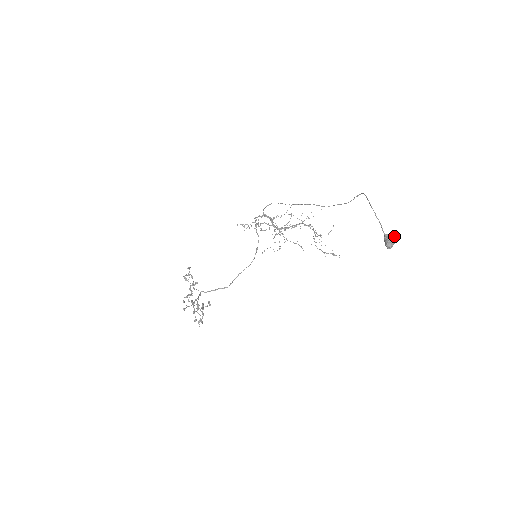
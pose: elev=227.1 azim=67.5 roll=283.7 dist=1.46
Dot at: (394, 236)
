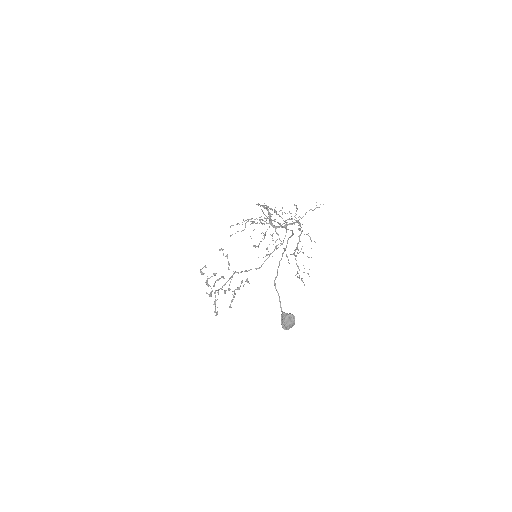
Dot at: (289, 317)
